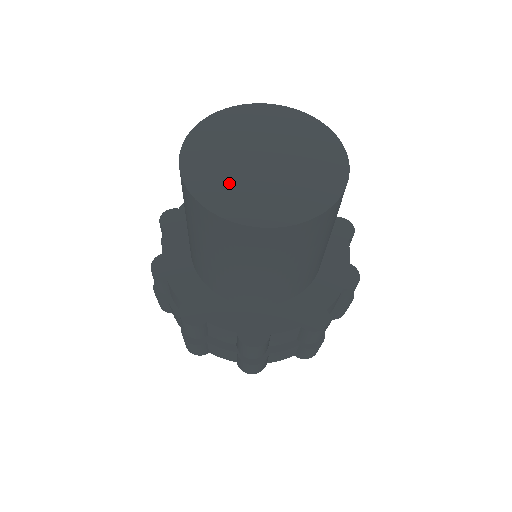
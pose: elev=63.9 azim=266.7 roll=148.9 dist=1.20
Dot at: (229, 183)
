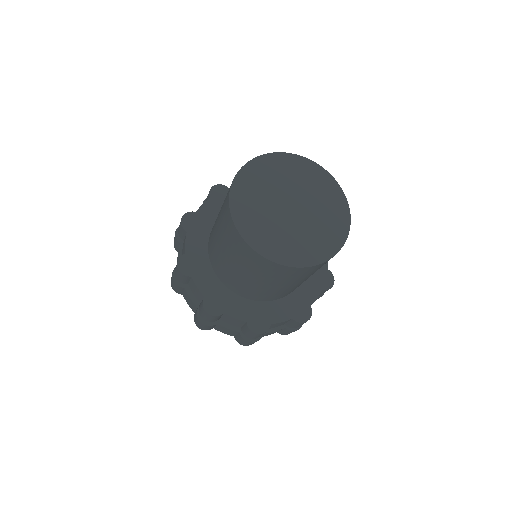
Dot at: (268, 227)
